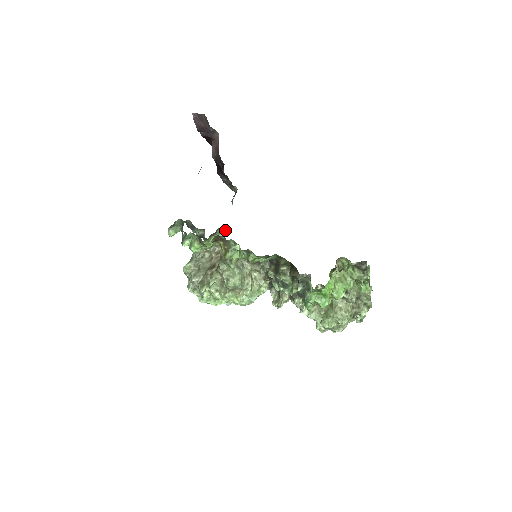
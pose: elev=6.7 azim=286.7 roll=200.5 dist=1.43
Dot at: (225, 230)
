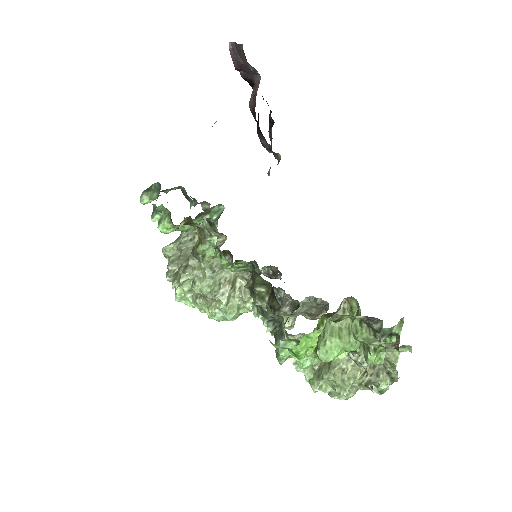
Dot at: (223, 210)
